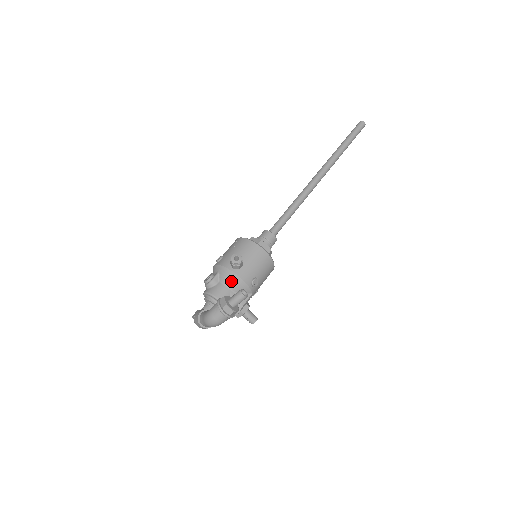
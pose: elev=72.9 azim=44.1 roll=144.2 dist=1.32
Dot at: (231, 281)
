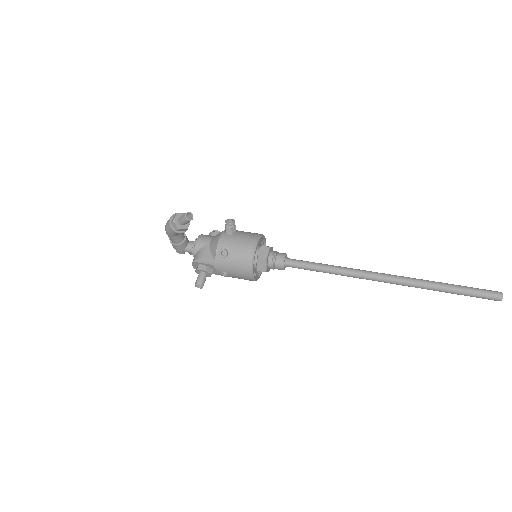
Dot at: (216, 237)
